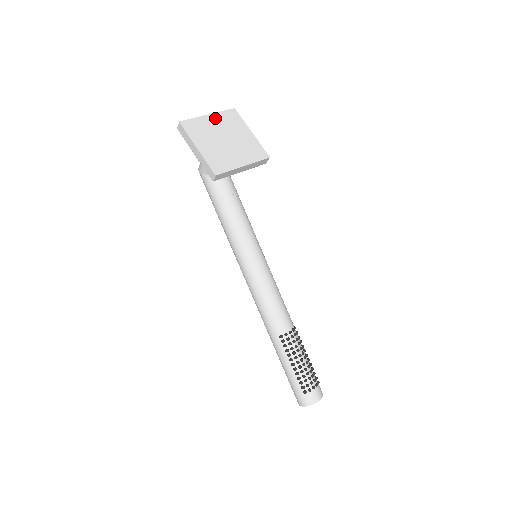
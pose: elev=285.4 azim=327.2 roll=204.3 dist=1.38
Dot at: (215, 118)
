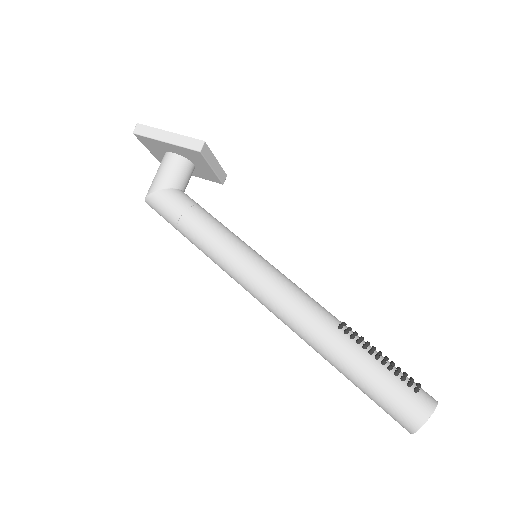
Dot at: occluded
